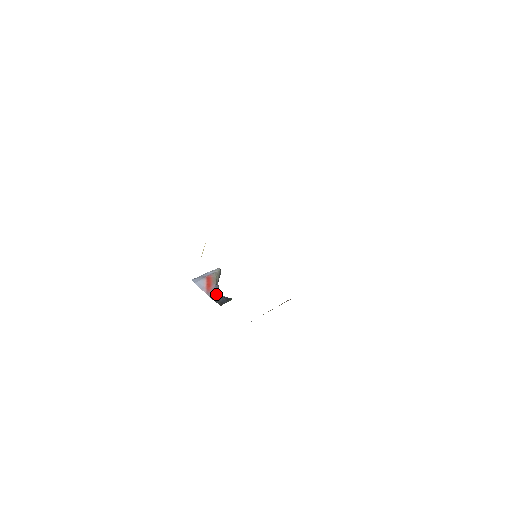
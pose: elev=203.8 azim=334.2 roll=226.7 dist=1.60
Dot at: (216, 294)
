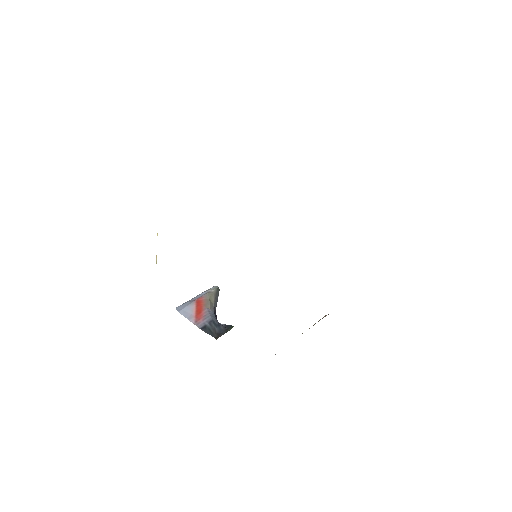
Dot at: (209, 323)
